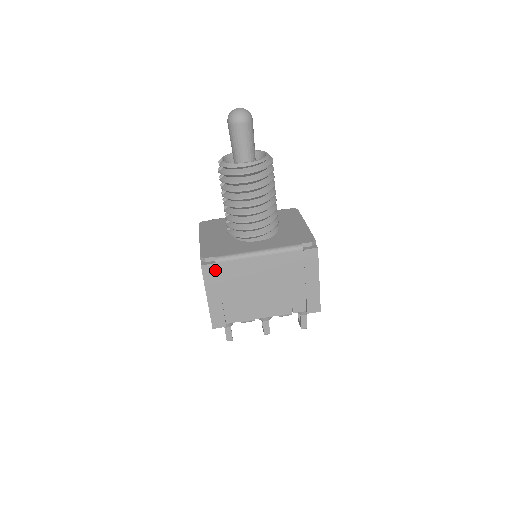
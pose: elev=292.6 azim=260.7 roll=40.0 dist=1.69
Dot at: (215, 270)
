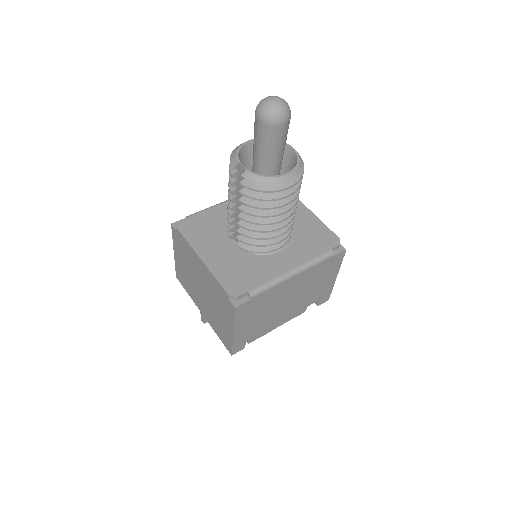
Dot at: (248, 306)
